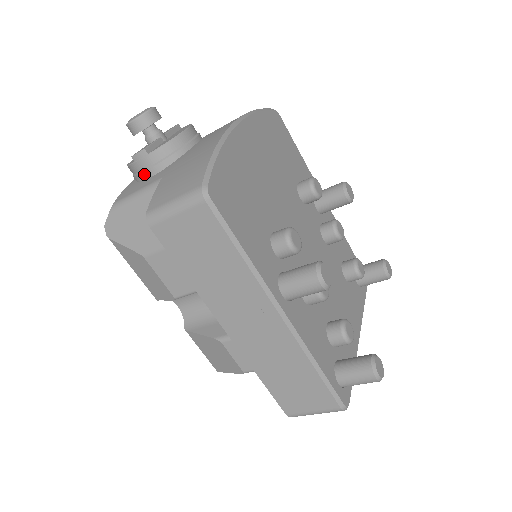
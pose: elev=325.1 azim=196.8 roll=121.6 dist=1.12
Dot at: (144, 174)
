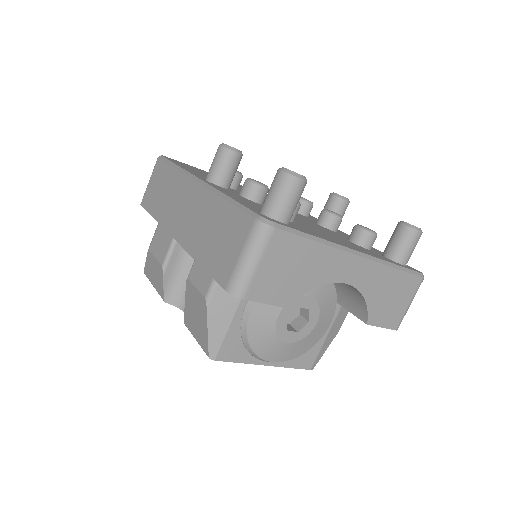
Dot at: occluded
